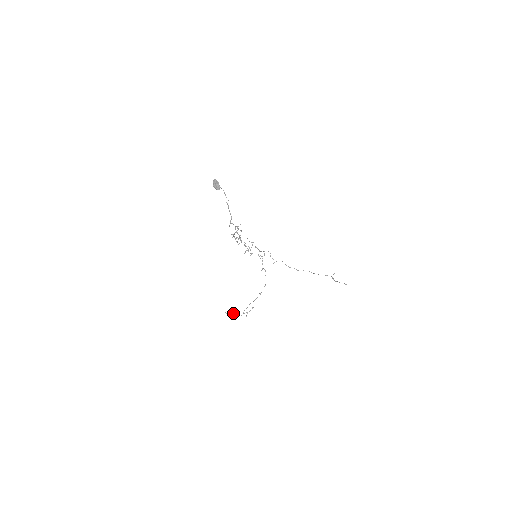
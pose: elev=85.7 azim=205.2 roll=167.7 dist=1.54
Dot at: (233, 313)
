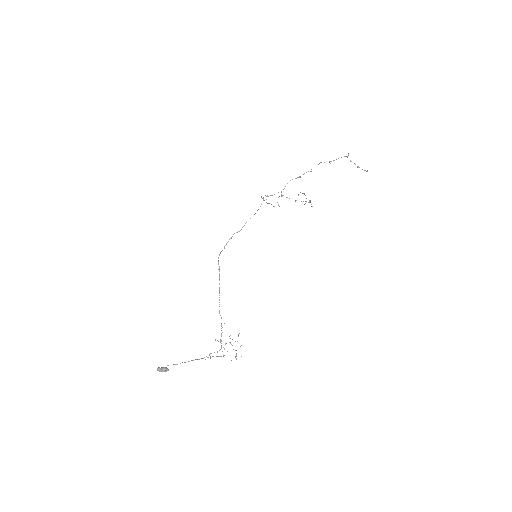
Dot at: occluded
